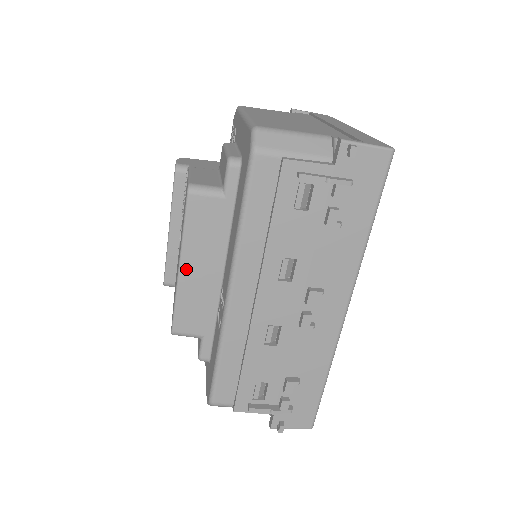
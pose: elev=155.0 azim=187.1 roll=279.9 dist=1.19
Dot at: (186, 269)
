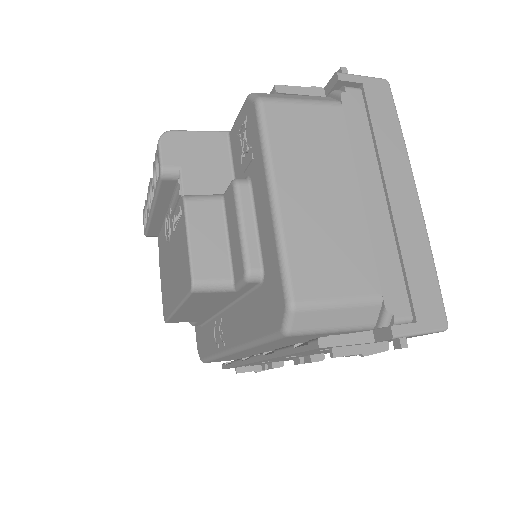
Dot at: (184, 310)
